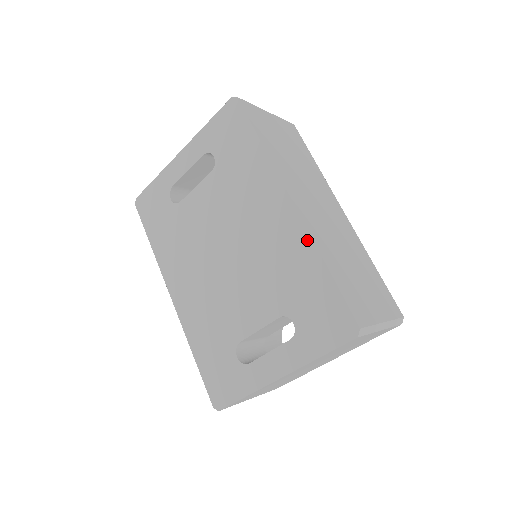
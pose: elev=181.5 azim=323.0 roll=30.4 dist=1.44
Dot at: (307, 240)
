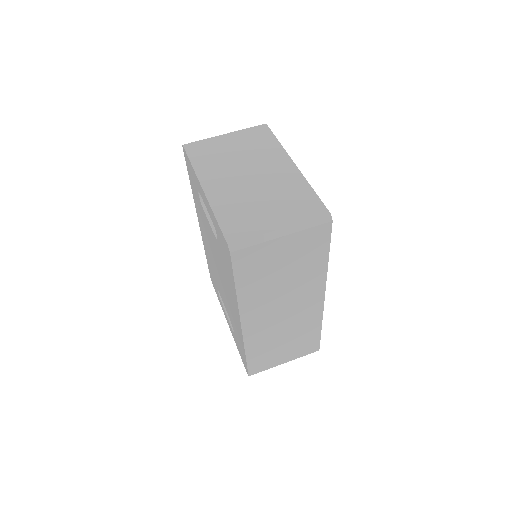
Dot at: (242, 340)
